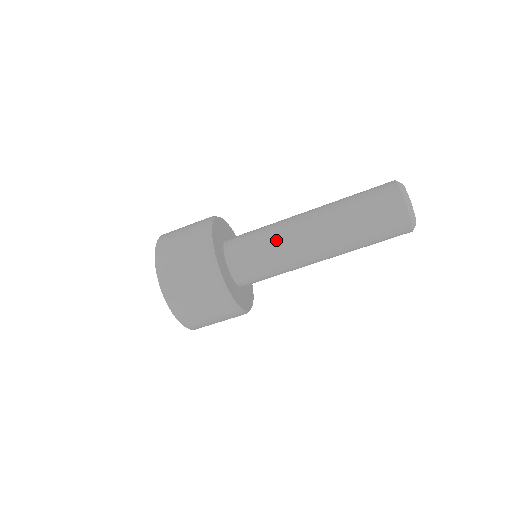
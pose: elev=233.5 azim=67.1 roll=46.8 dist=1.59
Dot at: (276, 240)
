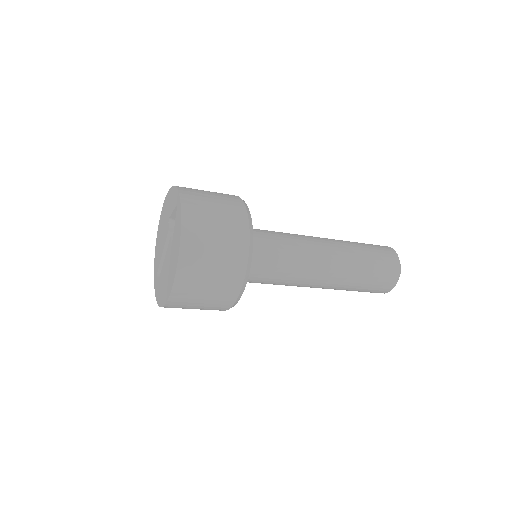
Dot at: (293, 274)
